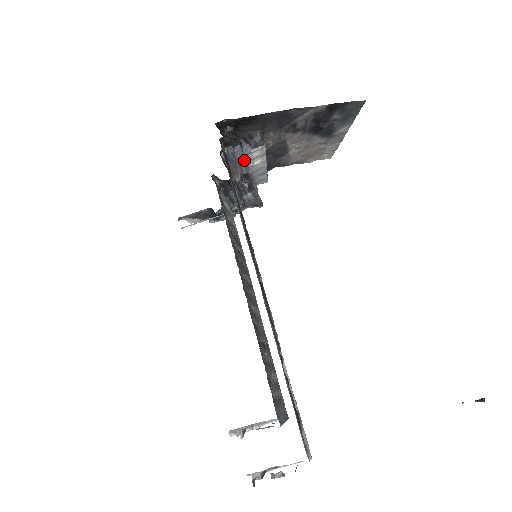
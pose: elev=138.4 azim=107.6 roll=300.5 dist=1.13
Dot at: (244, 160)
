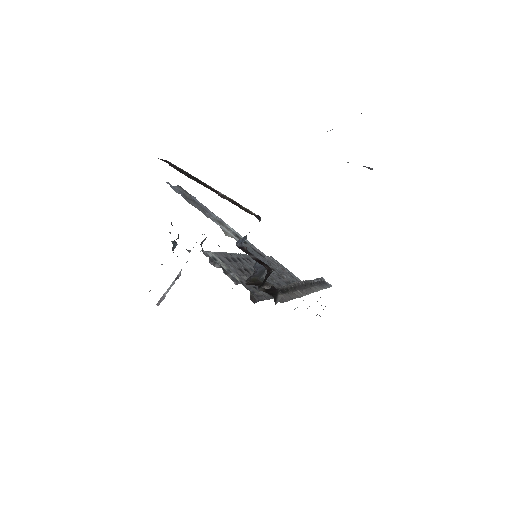
Dot at: (262, 258)
